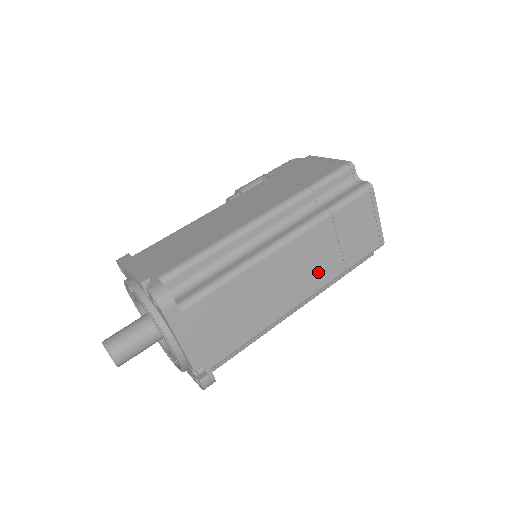
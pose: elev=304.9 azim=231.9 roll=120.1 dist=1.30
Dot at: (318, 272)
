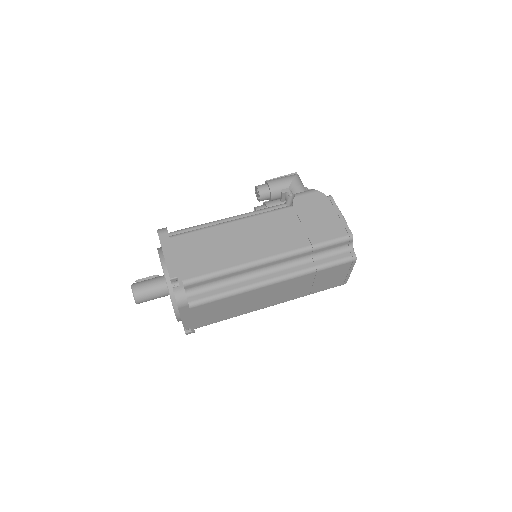
Dot at: (290, 295)
